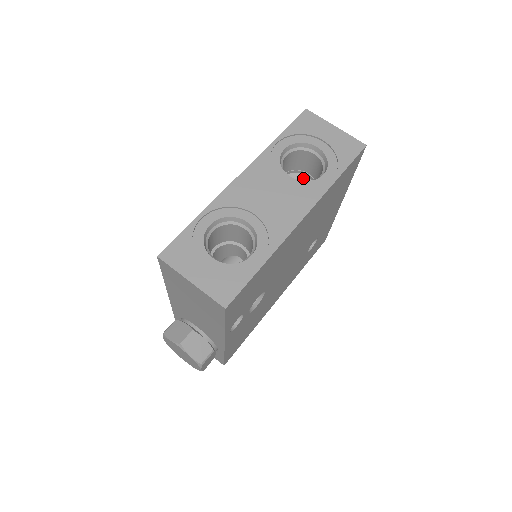
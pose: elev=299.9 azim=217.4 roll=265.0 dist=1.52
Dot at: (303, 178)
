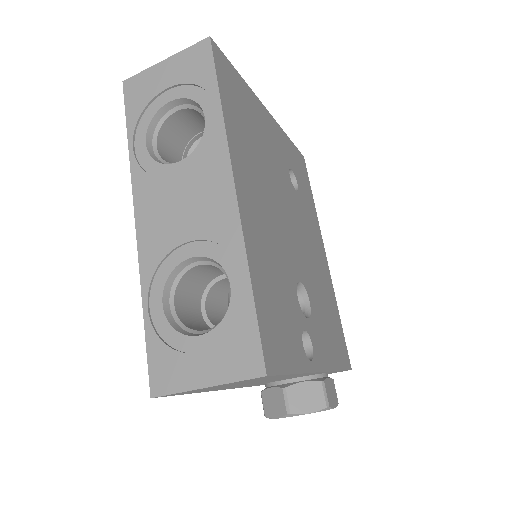
Dot at: occluded
